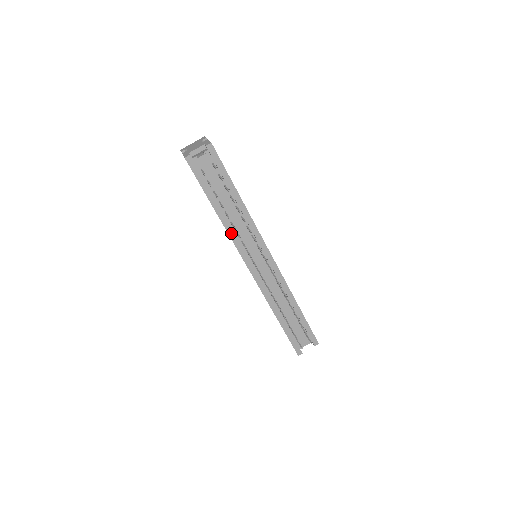
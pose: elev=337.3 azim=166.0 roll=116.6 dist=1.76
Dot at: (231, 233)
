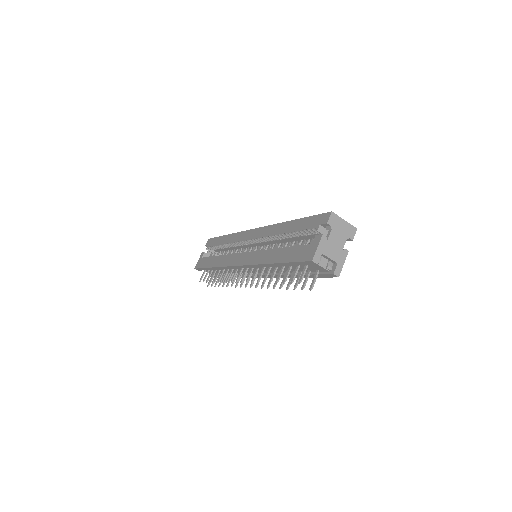
Dot at: (261, 266)
